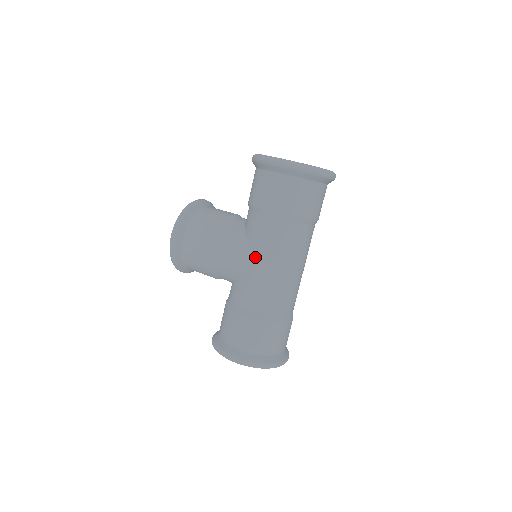
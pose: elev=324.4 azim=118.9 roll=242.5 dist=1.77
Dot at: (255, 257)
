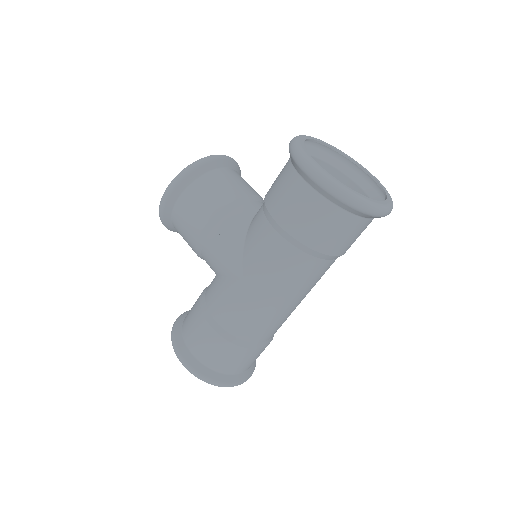
Dot at: (244, 269)
